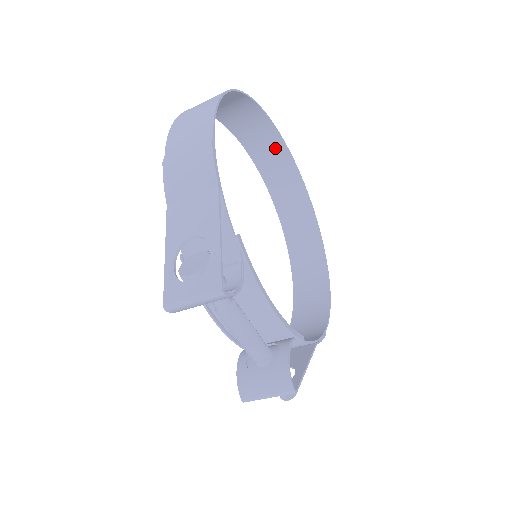
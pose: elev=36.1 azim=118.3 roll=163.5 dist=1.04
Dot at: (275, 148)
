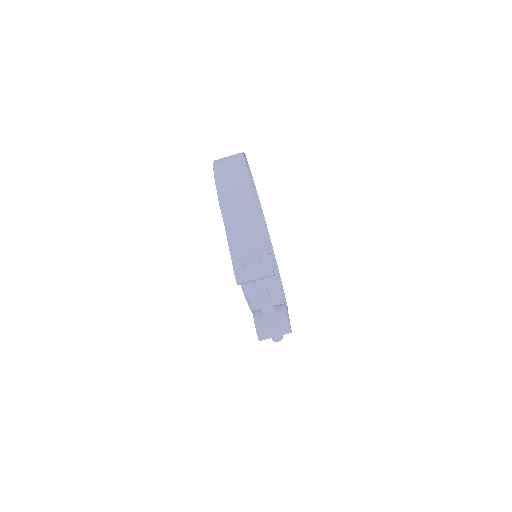
Dot at: occluded
